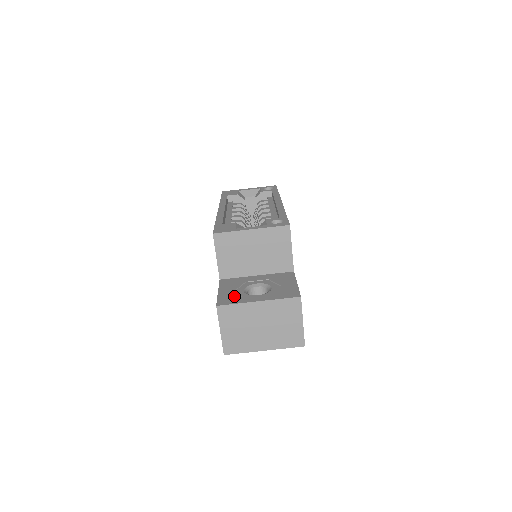
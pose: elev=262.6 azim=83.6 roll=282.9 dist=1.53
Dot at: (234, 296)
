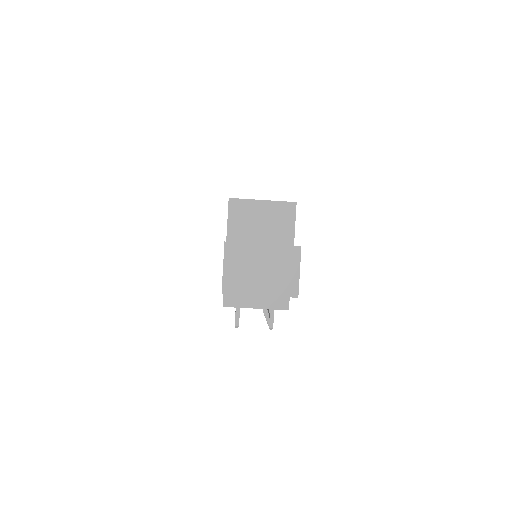
Dot at: occluded
